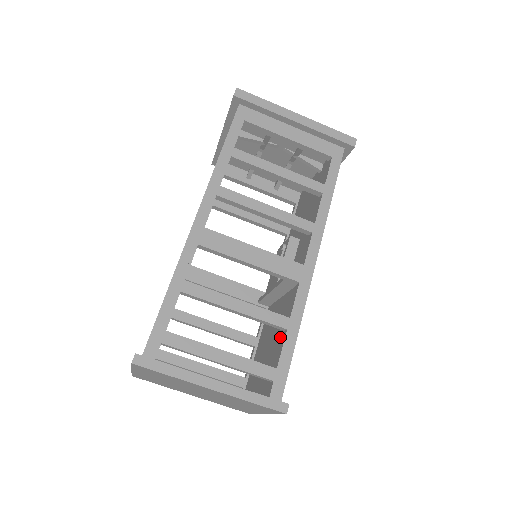
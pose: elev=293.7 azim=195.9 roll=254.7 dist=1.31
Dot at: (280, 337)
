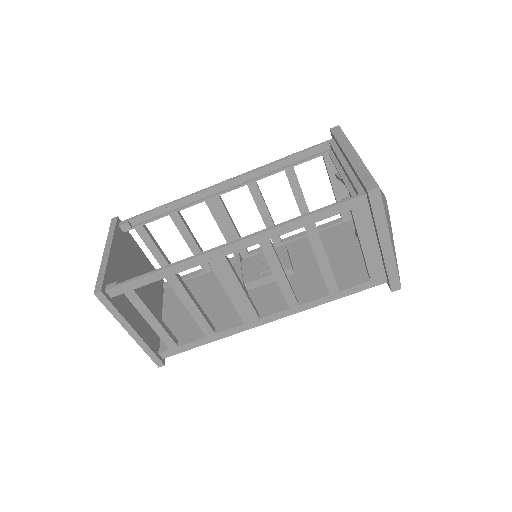
Dot at: occluded
